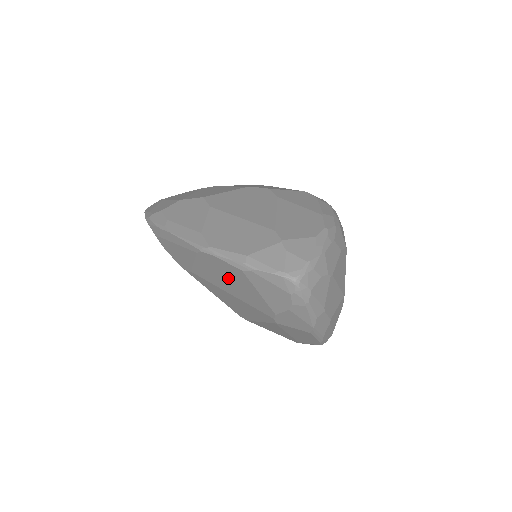
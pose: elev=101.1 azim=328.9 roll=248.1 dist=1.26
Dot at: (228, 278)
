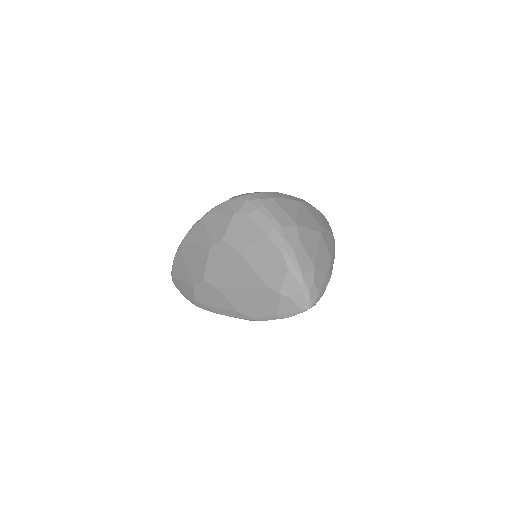
Dot at: occluded
